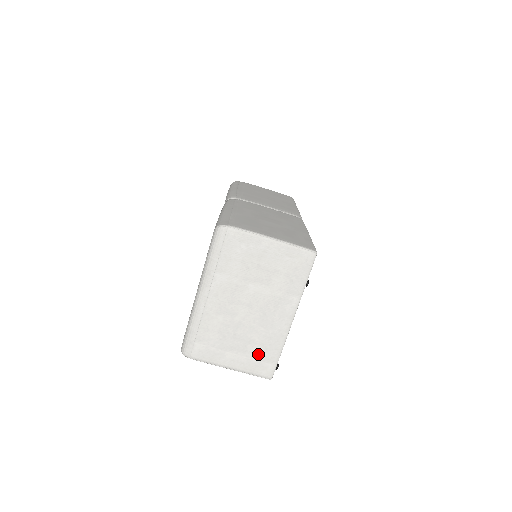
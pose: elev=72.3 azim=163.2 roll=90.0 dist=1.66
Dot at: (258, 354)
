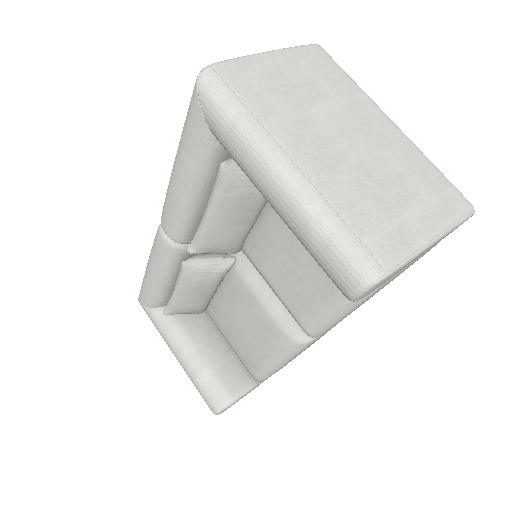
Dot at: (426, 187)
